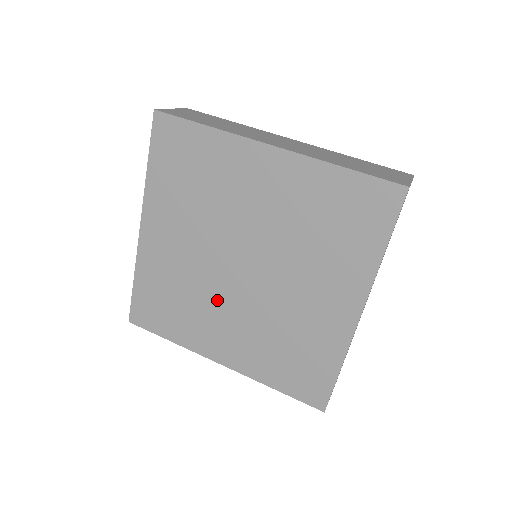
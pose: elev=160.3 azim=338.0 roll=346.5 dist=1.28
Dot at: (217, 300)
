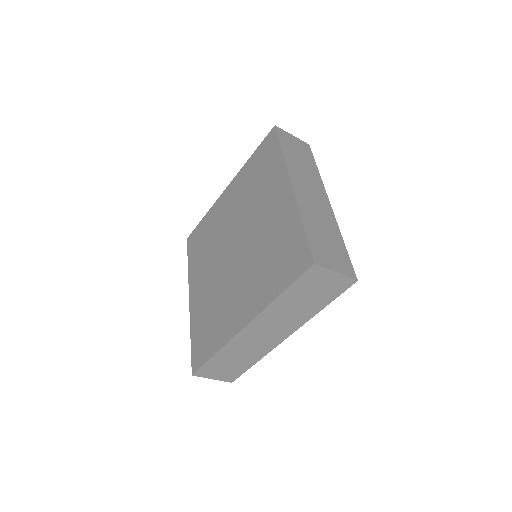
Dot at: (229, 284)
